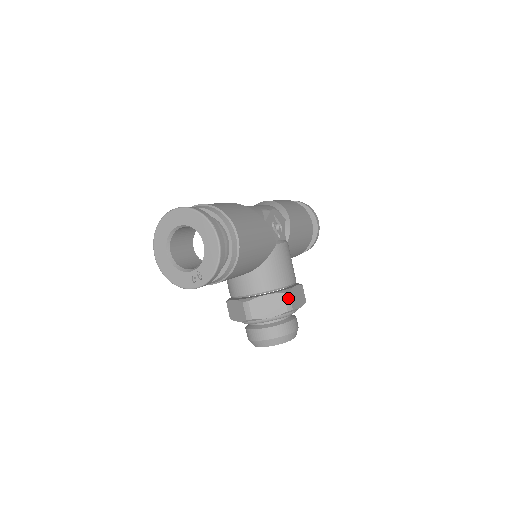
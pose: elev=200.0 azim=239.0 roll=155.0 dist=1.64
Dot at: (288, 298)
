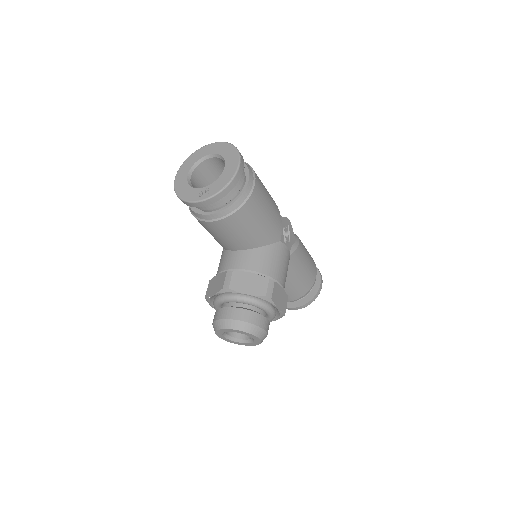
Dot at: (271, 286)
